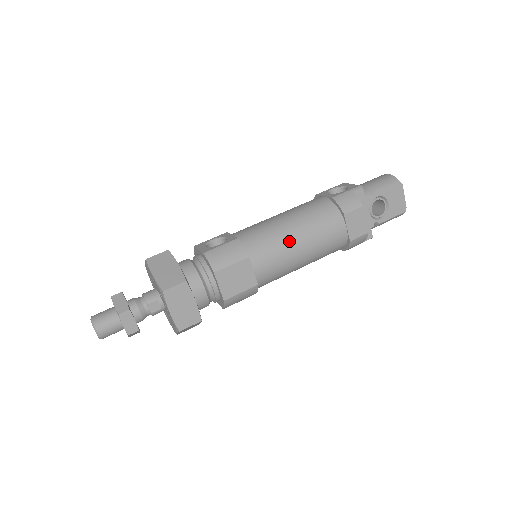
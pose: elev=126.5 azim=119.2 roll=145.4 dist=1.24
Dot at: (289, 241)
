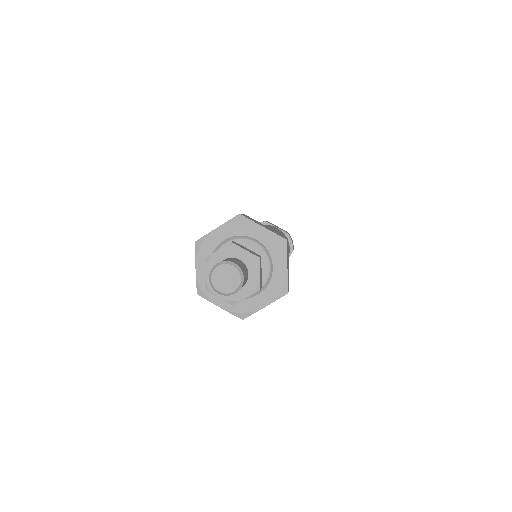
Dot at: occluded
